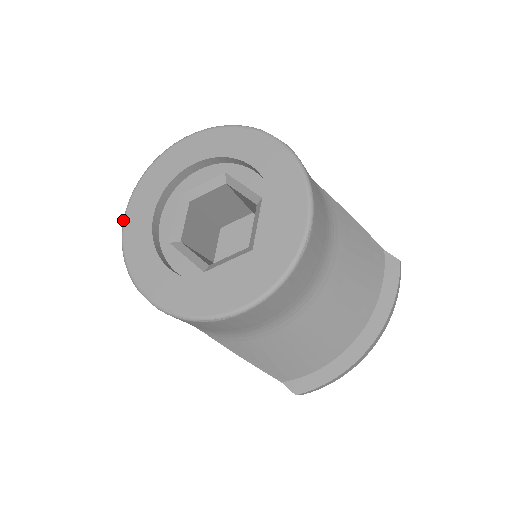
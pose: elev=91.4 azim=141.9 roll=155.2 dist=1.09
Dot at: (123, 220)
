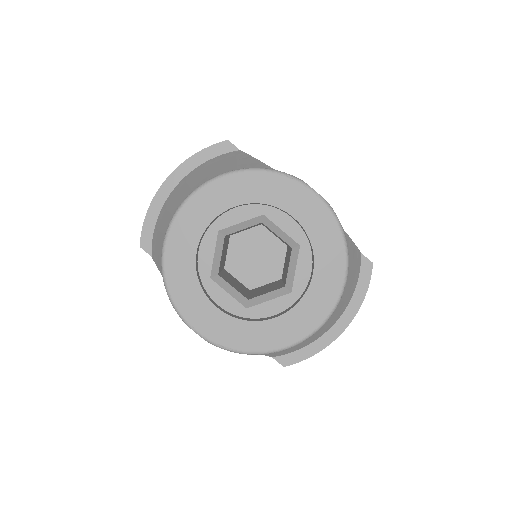
Dot at: (162, 254)
